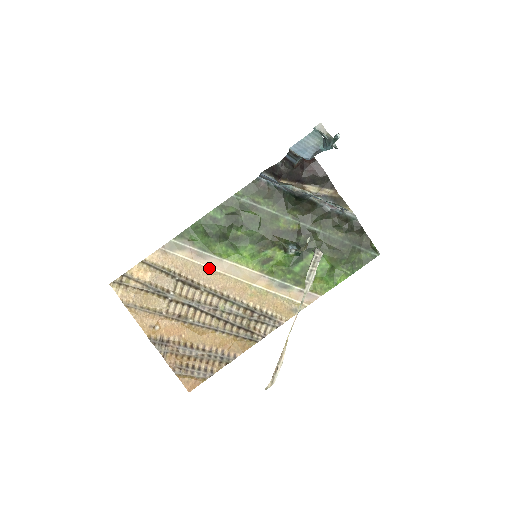
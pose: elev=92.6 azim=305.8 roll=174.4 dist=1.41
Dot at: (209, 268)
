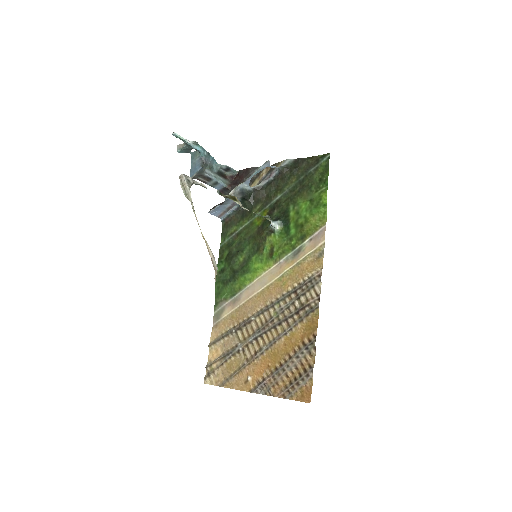
Dot at: (246, 301)
